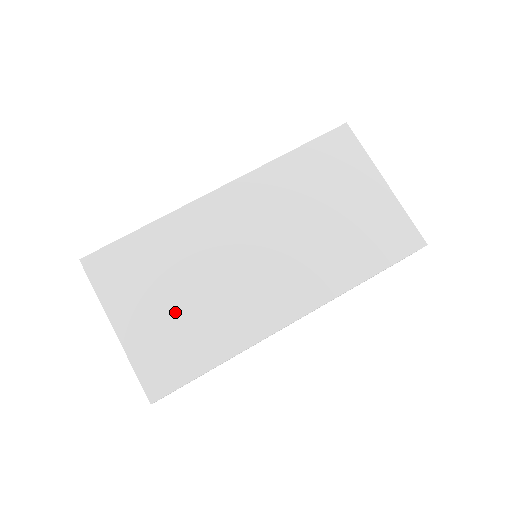
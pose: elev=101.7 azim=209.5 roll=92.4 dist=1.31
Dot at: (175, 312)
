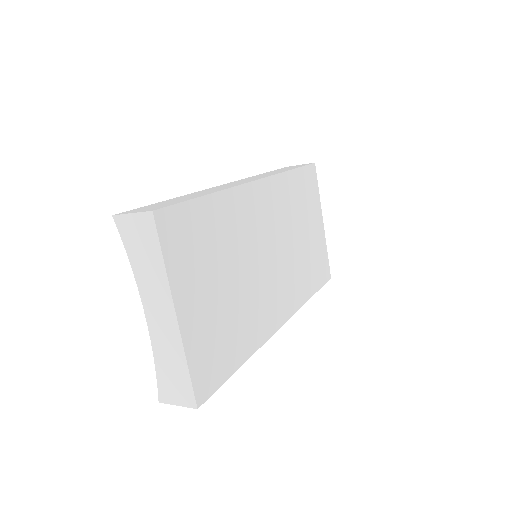
Dot at: (222, 303)
